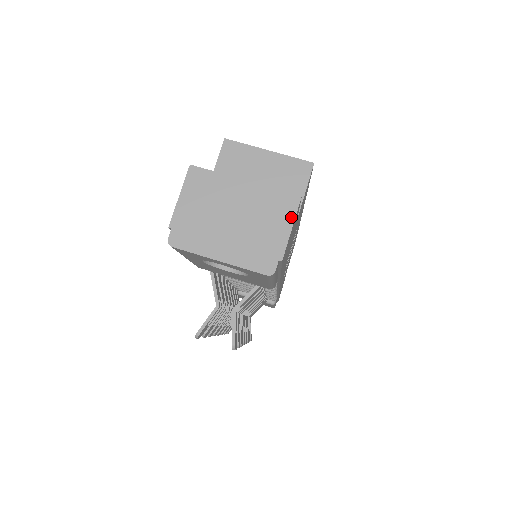
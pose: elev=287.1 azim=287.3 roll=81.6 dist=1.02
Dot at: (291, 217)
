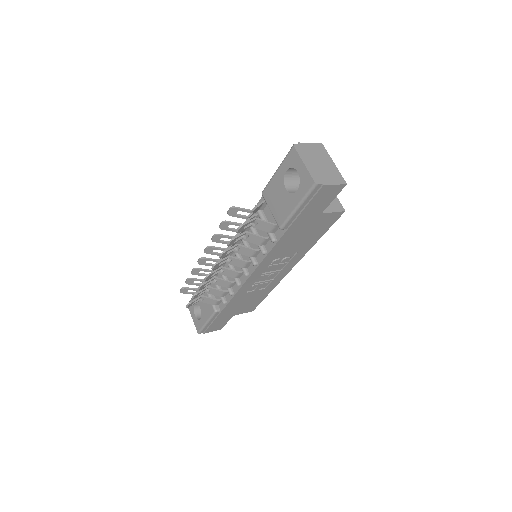
Dot at: (338, 183)
